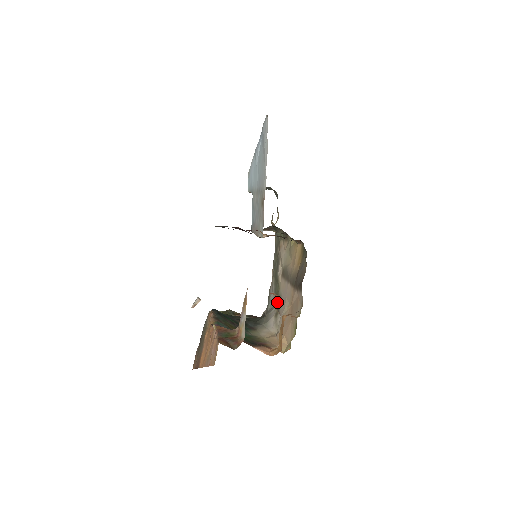
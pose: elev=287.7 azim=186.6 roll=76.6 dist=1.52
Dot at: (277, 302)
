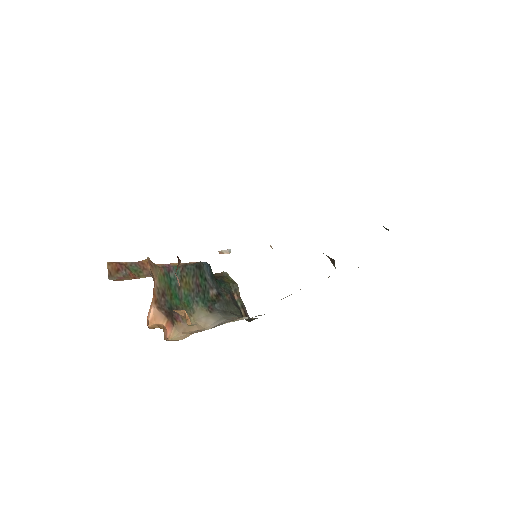
Dot at: occluded
